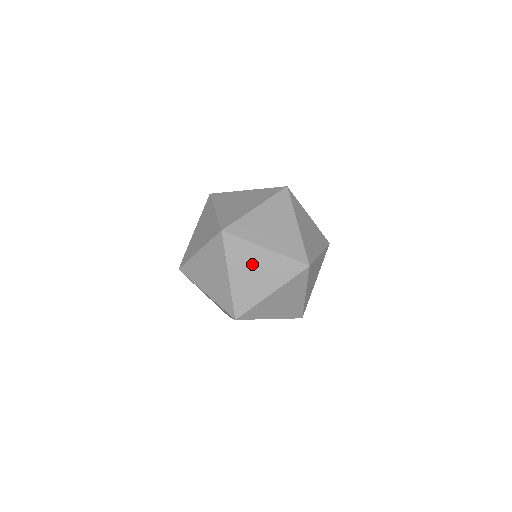
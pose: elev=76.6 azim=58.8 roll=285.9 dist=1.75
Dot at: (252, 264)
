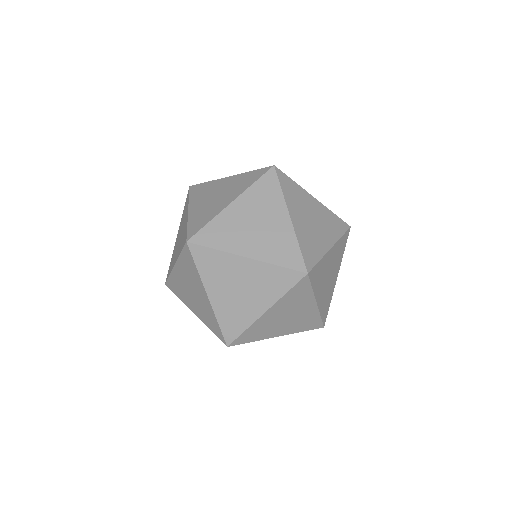
Dot at: (293, 310)
